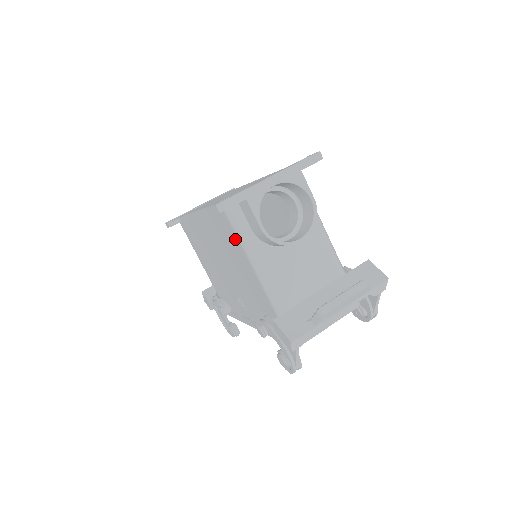
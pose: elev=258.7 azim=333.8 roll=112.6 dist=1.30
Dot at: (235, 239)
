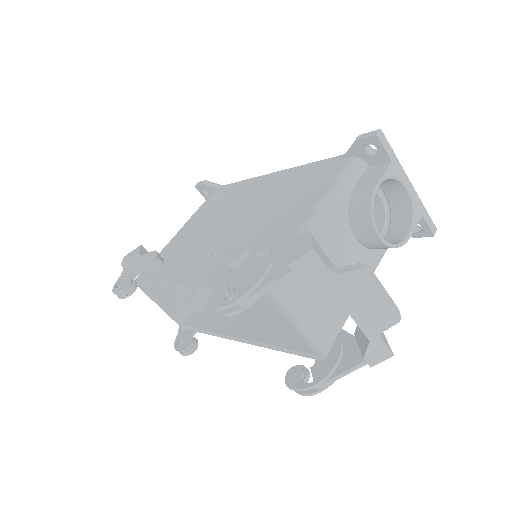
Dot at: (328, 181)
